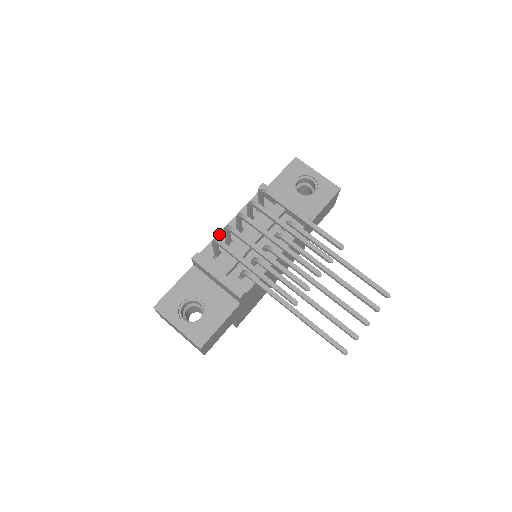
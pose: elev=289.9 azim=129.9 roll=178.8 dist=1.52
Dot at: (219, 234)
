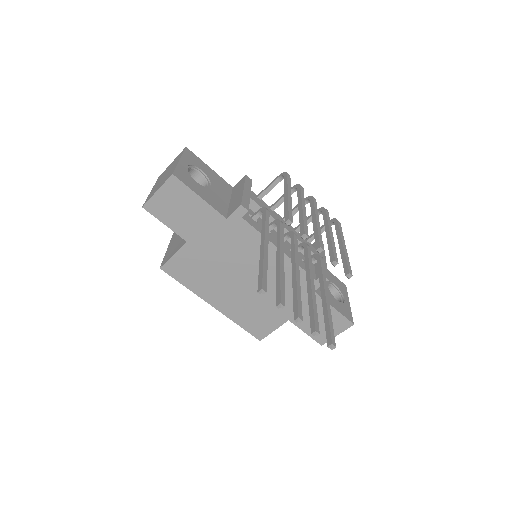
Dot at: (269, 206)
